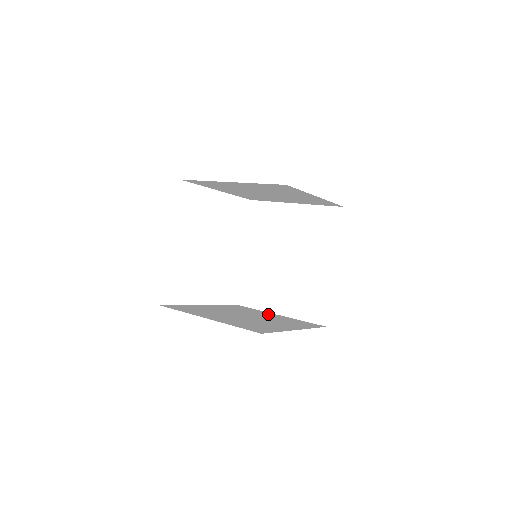
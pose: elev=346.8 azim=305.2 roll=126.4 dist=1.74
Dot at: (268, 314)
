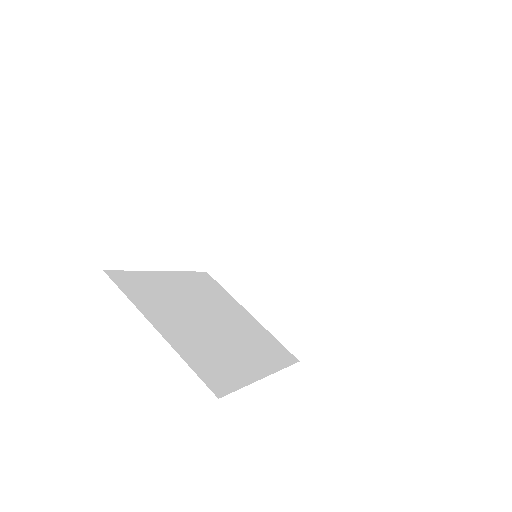
Dot at: (238, 311)
